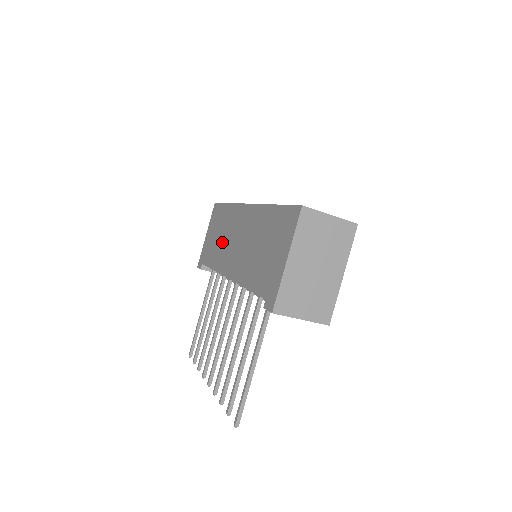
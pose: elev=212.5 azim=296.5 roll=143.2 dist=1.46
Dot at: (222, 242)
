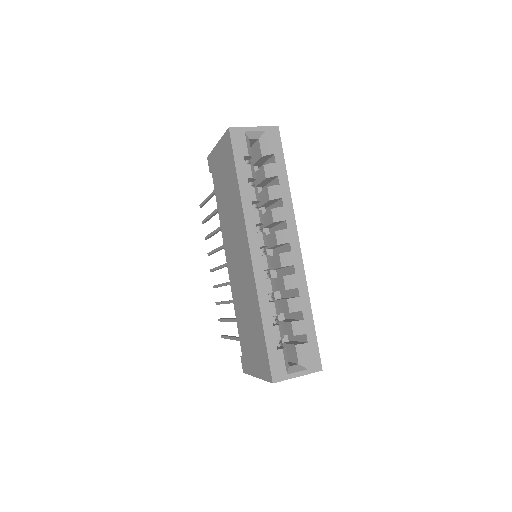
Dot at: (228, 214)
